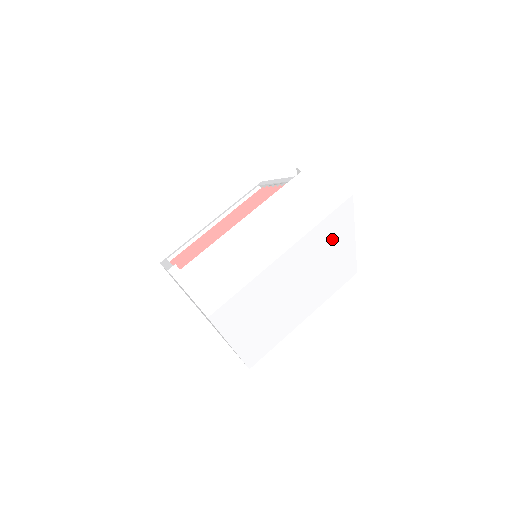
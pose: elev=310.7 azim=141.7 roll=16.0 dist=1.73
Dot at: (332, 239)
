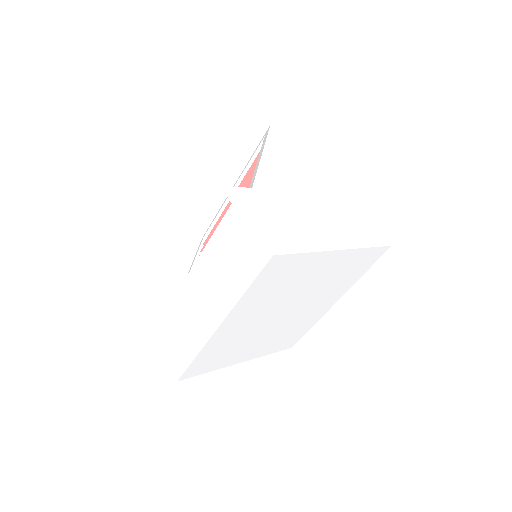
Dot at: (291, 277)
